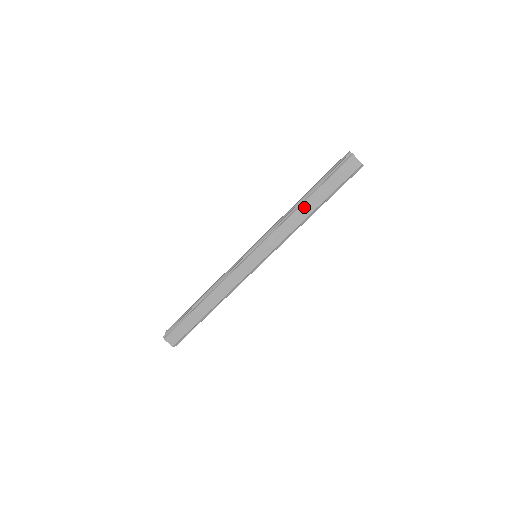
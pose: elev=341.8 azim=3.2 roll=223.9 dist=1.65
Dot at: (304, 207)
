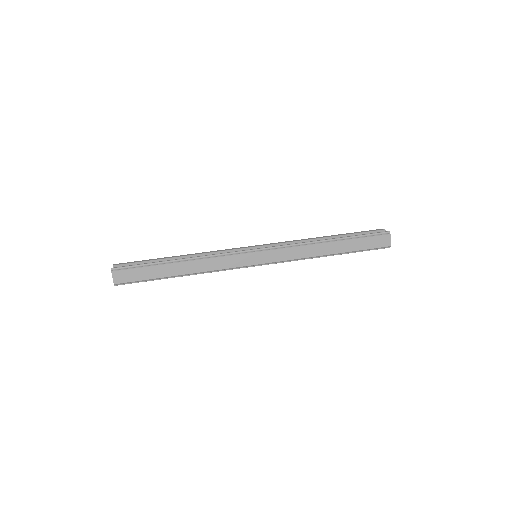
Dot at: (327, 246)
